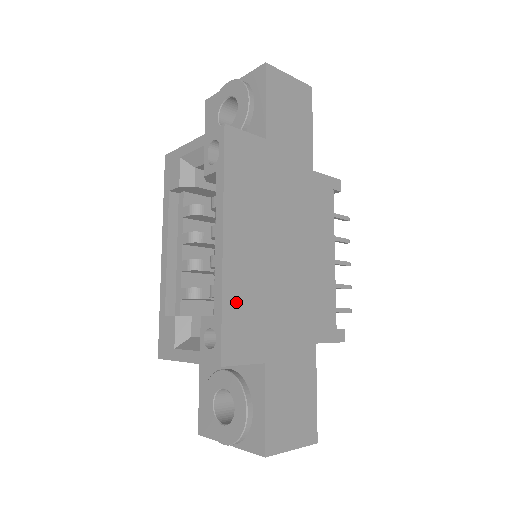
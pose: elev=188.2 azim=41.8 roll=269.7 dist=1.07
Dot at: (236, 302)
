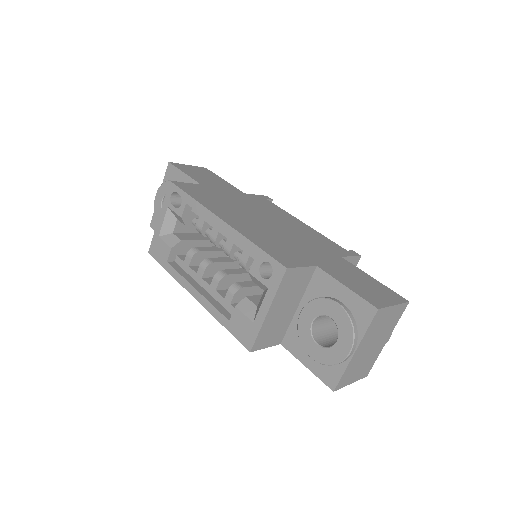
Dot at: (261, 242)
